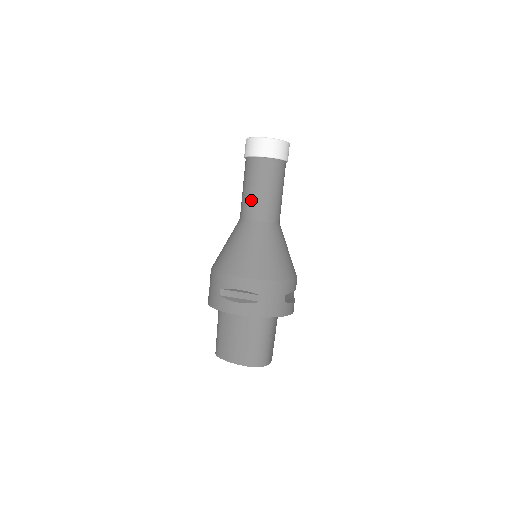
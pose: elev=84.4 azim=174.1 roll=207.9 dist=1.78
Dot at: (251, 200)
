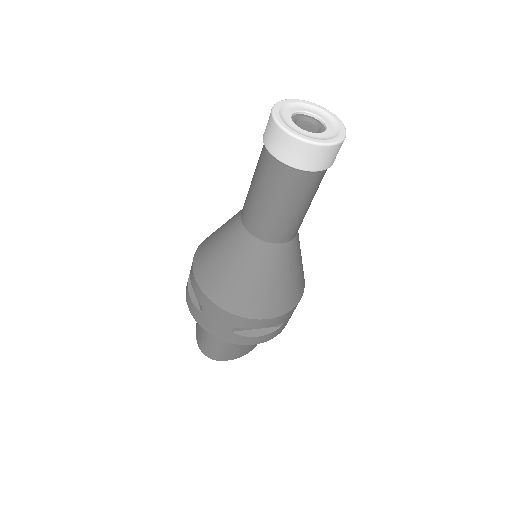
Dot at: (248, 195)
